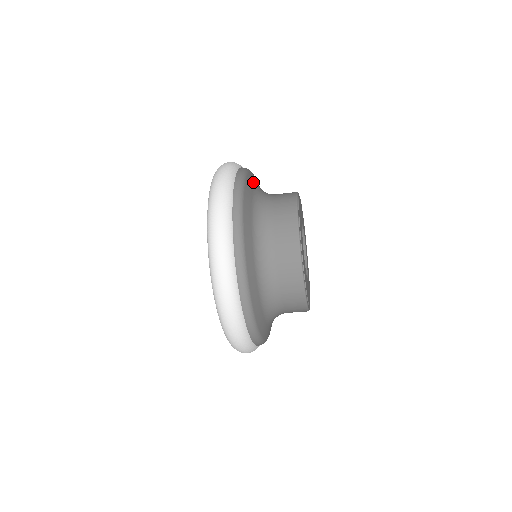
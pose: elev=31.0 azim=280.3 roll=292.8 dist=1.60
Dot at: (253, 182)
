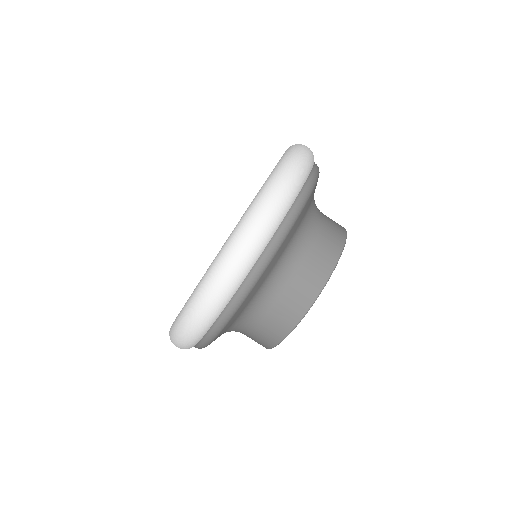
Dot at: occluded
